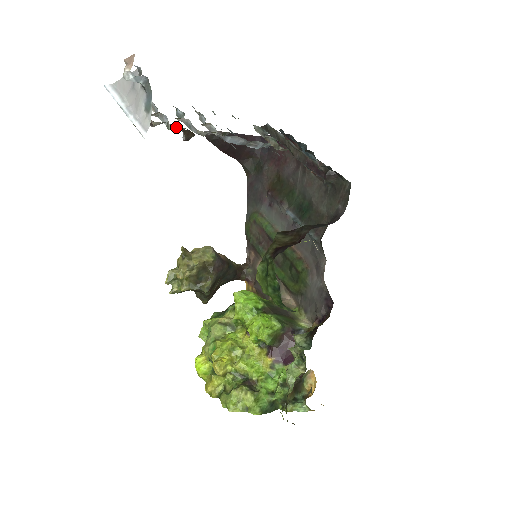
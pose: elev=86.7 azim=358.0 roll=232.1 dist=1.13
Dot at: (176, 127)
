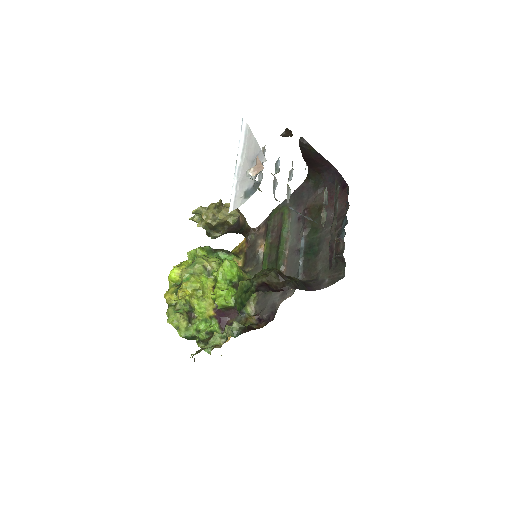
Dot at: occluded
